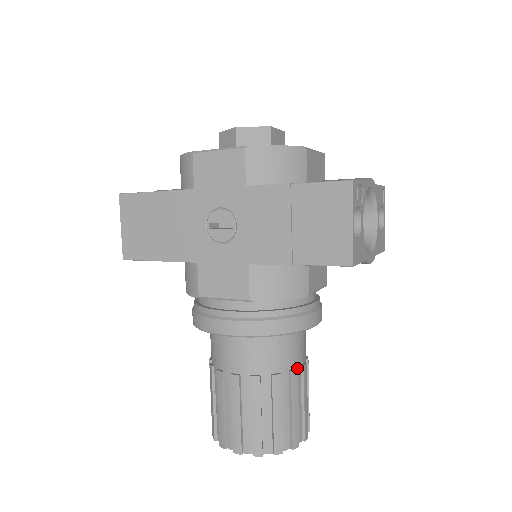
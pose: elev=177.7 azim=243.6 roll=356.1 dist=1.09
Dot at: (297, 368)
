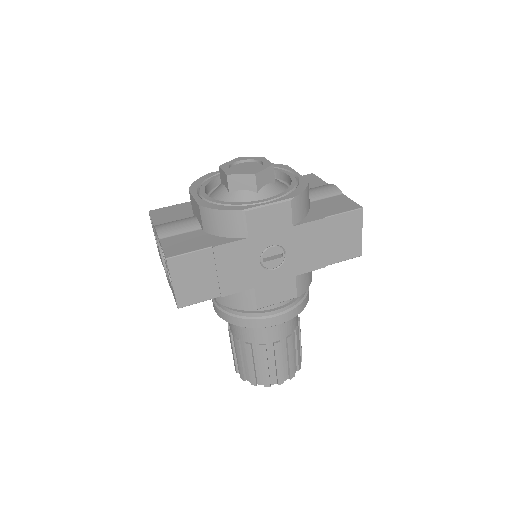
Dot at: occluded
